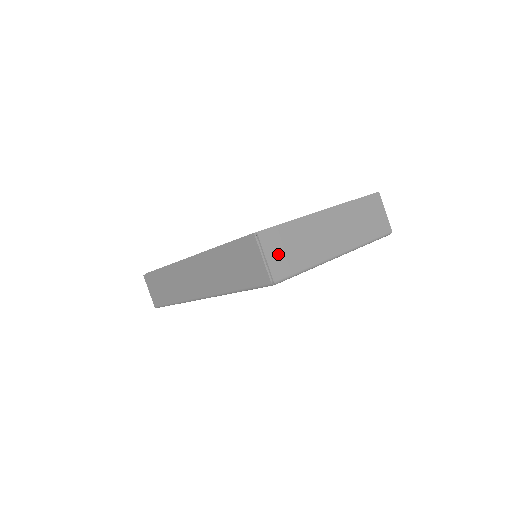
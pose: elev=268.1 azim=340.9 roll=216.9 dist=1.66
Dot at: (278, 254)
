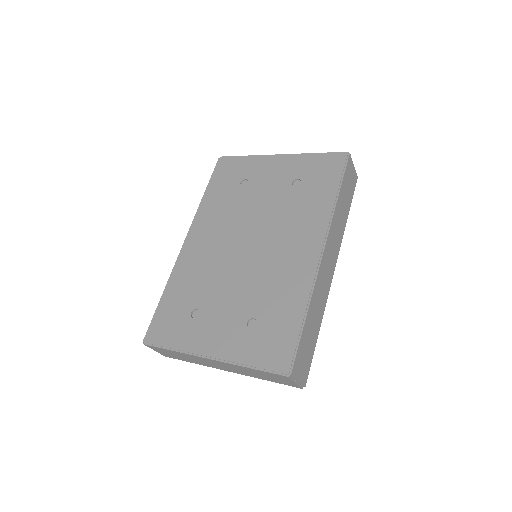
Dot at: (165, 353)
